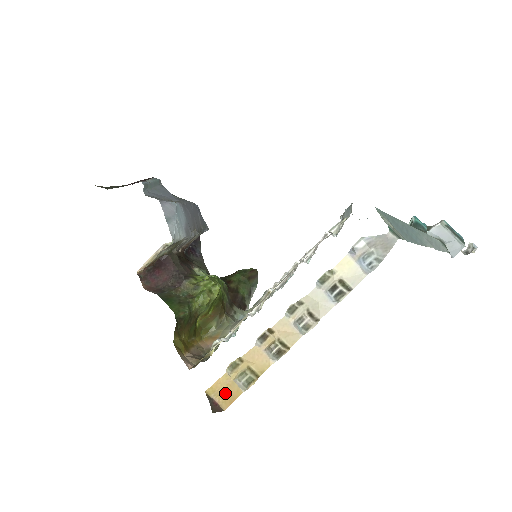
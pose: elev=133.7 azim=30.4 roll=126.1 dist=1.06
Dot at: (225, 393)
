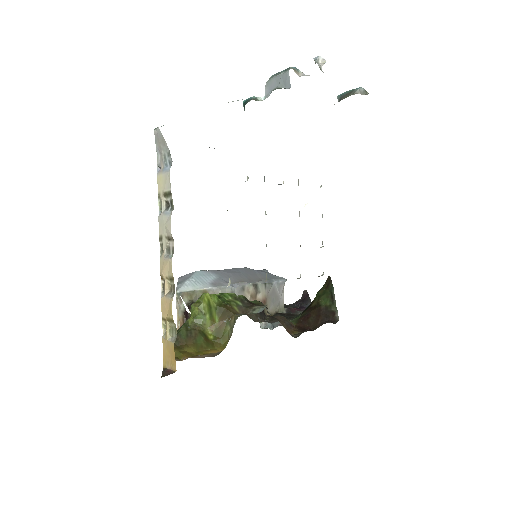
Dot at: (169, 356)
